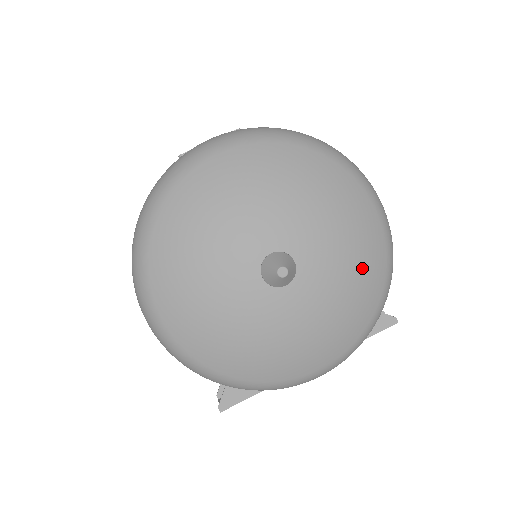
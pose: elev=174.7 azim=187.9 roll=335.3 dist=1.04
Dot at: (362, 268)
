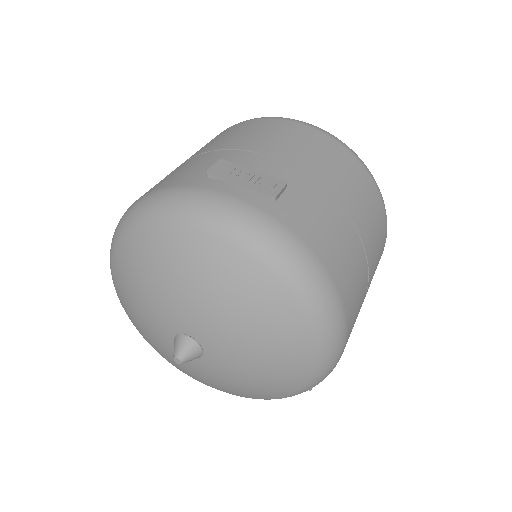
Dot at: (263, 386)
